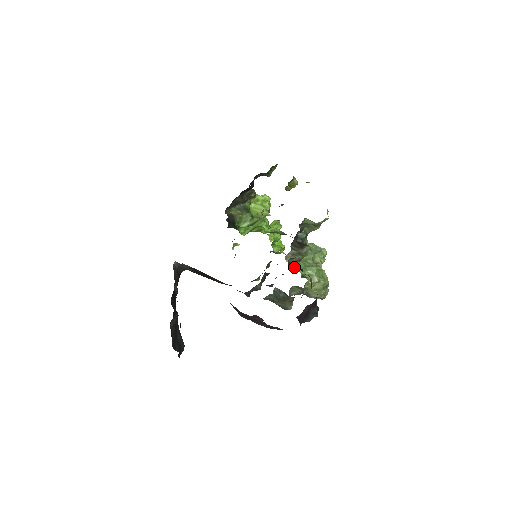
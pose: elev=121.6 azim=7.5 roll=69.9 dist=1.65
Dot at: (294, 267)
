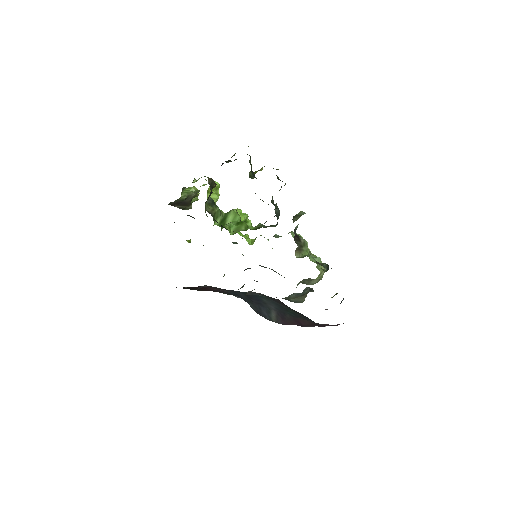
Dot at: (324, 264)
